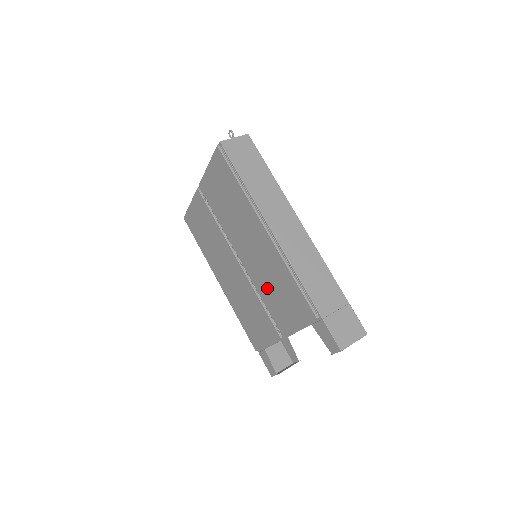
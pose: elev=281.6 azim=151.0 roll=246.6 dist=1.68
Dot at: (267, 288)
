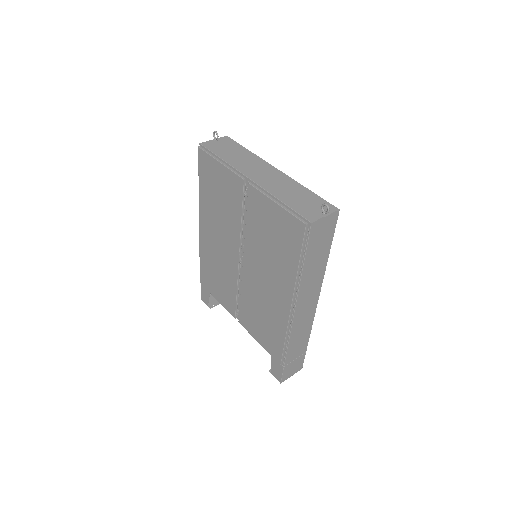
Dot at: (253, 304)
